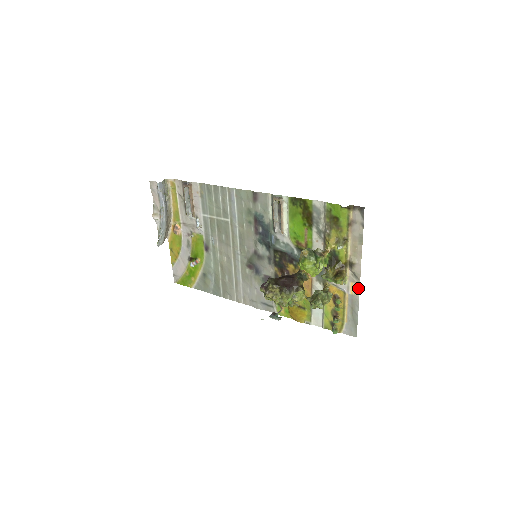
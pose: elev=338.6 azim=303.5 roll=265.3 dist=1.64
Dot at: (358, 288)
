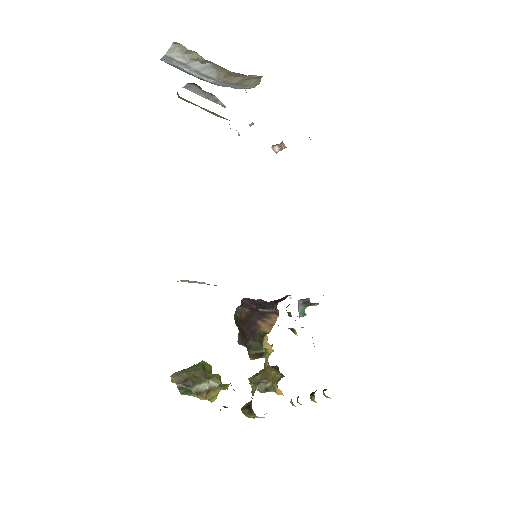
Dot at: occluded
